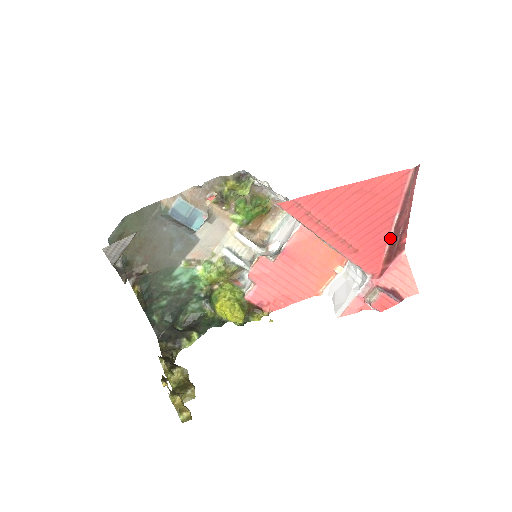
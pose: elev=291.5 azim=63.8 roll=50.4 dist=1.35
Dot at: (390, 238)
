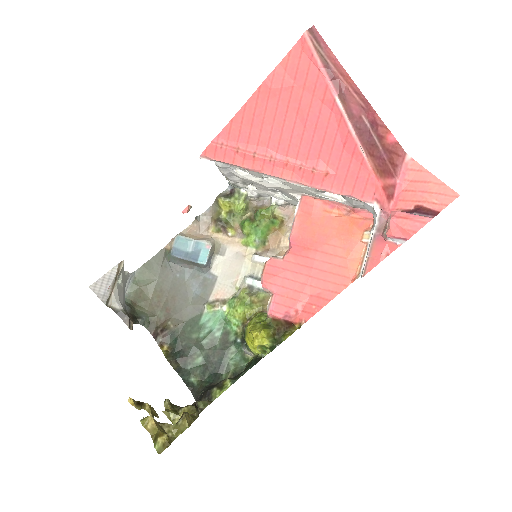
Dot at: (355, 135)
